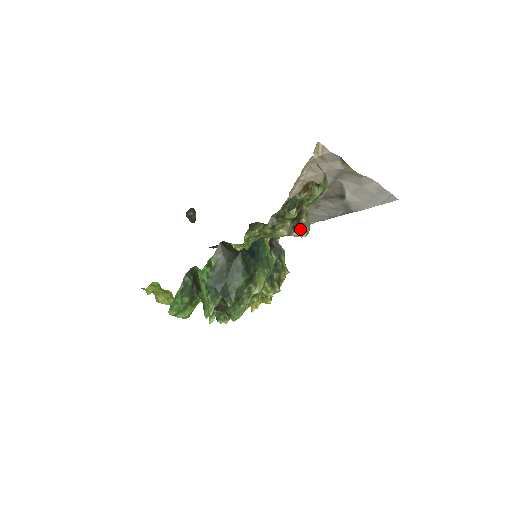
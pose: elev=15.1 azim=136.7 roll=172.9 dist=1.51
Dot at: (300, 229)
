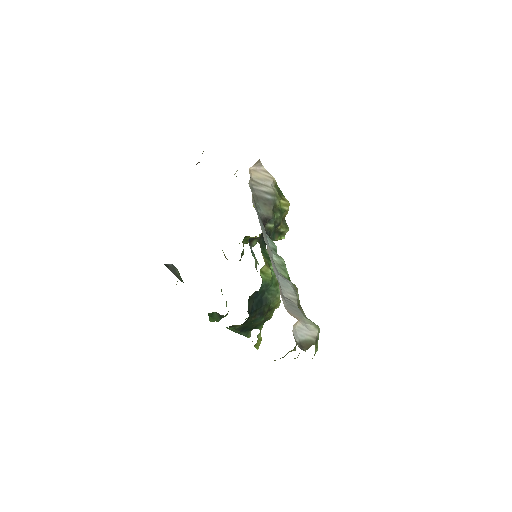
Dot at: occluded
